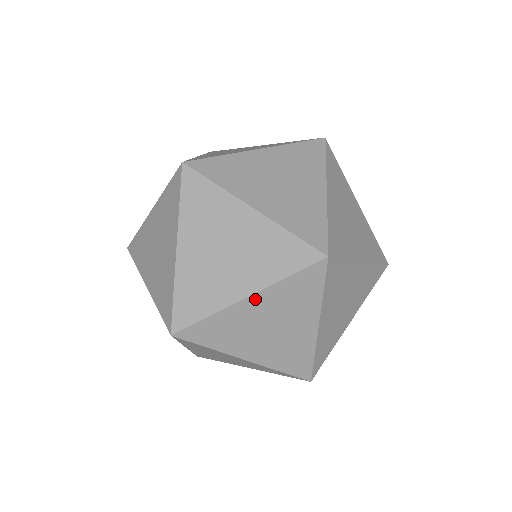
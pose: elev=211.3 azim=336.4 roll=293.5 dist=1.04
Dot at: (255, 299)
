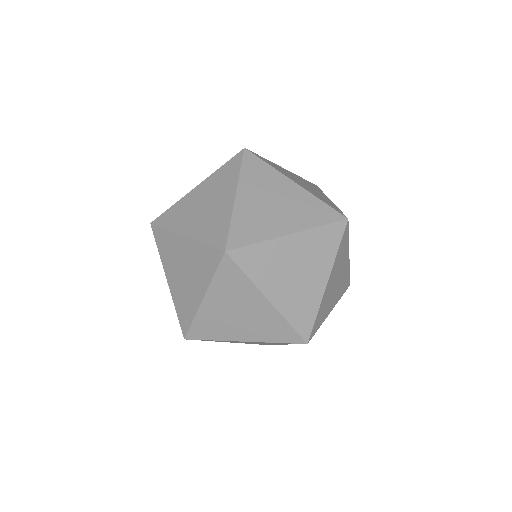
Dot at: occluded
